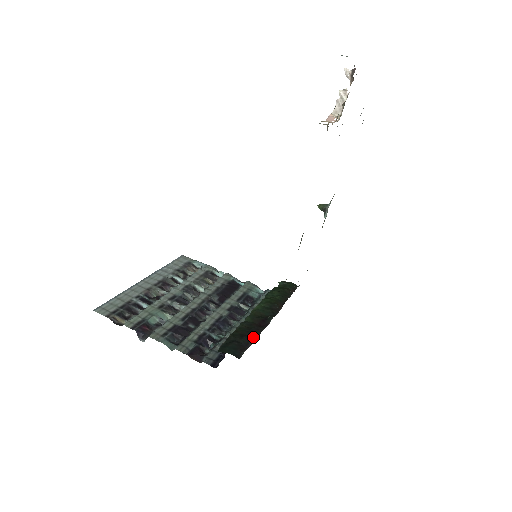
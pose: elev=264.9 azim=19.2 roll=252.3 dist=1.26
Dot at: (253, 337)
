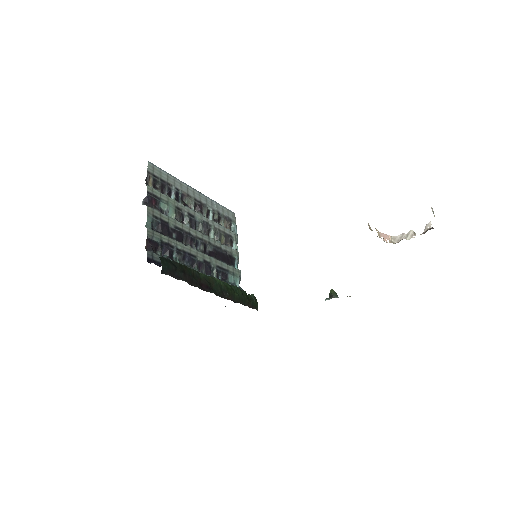
Dot at: (187, 280)
